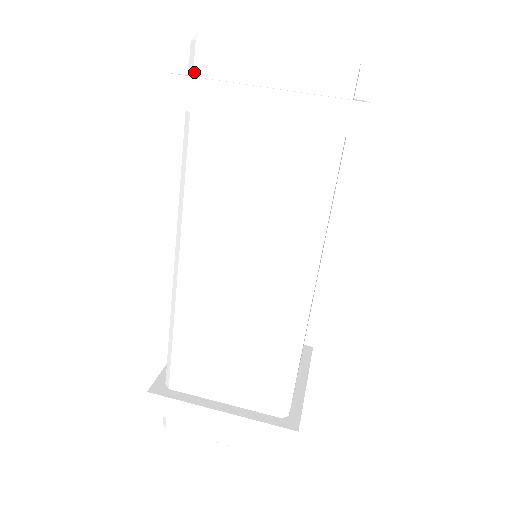
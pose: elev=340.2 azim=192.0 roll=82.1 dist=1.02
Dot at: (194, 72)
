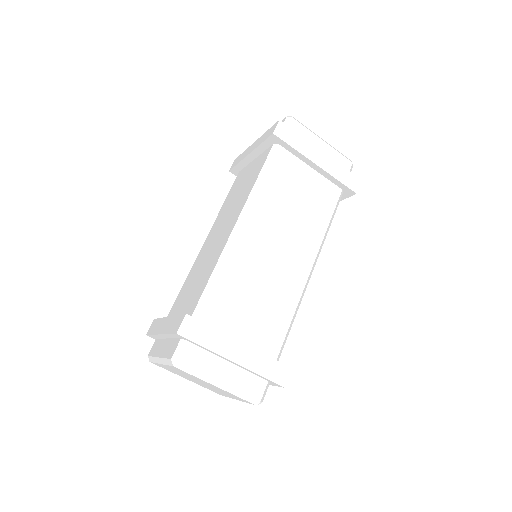
Dot at: occluded
